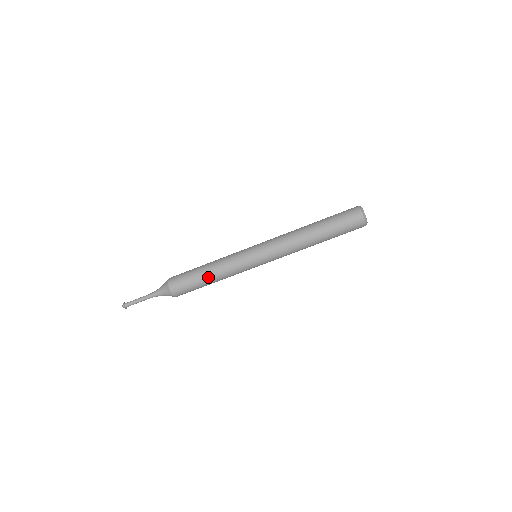
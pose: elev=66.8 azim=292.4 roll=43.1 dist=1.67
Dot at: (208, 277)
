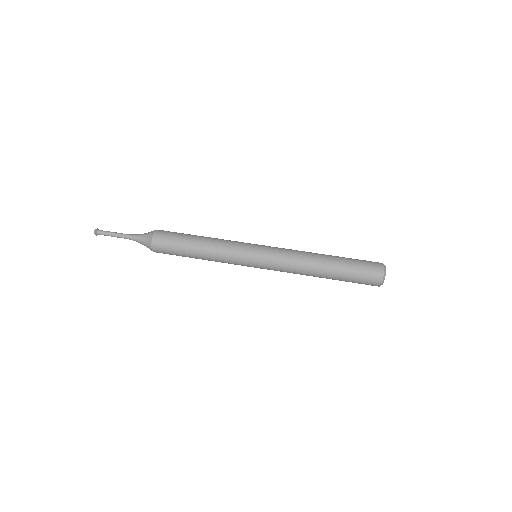
Dot at: (199, 240)
